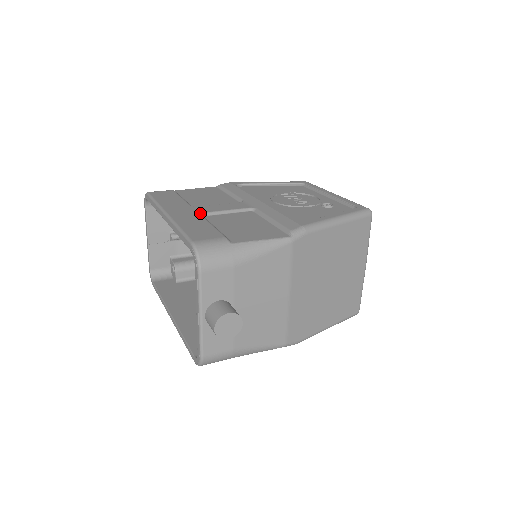
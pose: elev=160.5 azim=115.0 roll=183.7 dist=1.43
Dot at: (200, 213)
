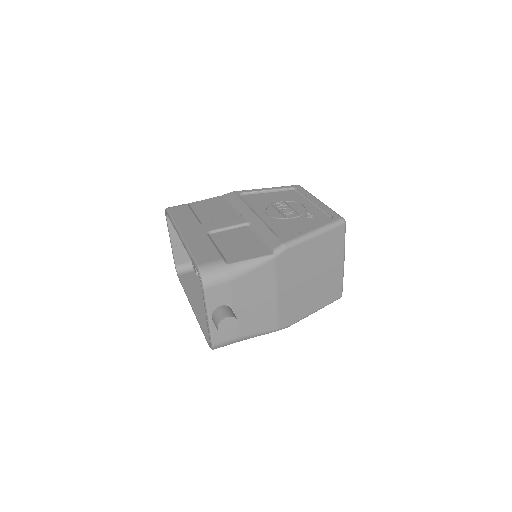
Dot at: (206, 232)
